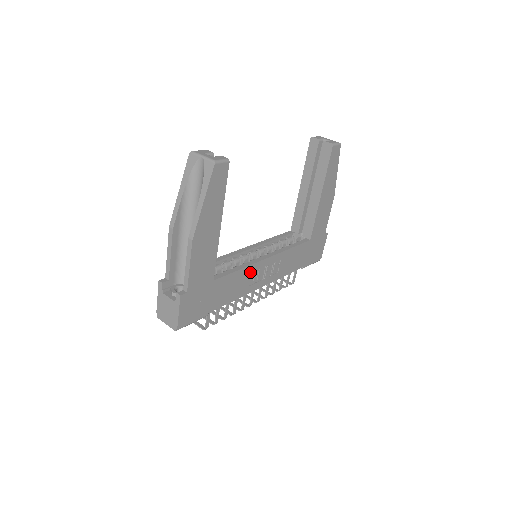
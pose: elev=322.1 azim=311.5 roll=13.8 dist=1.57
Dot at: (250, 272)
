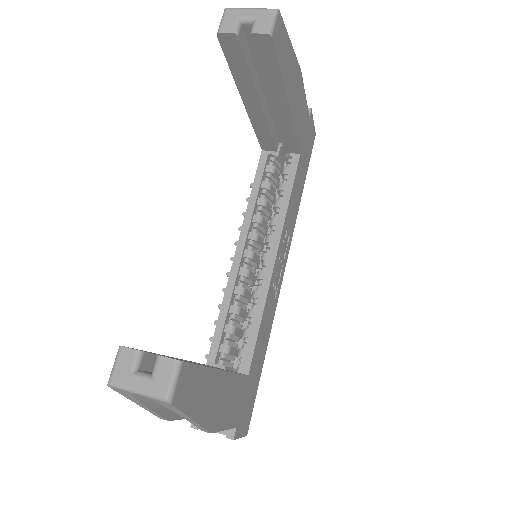
Dot at: (269, 297)
